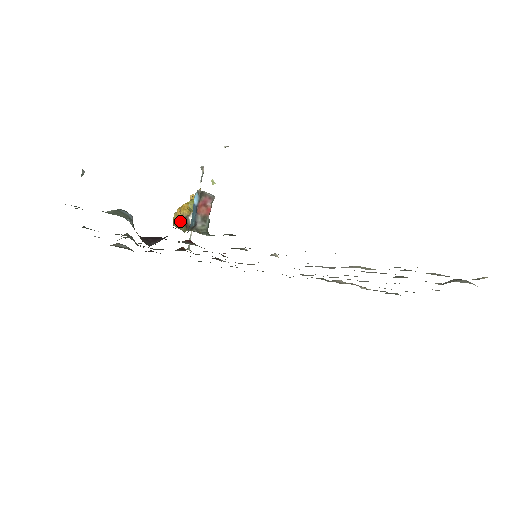
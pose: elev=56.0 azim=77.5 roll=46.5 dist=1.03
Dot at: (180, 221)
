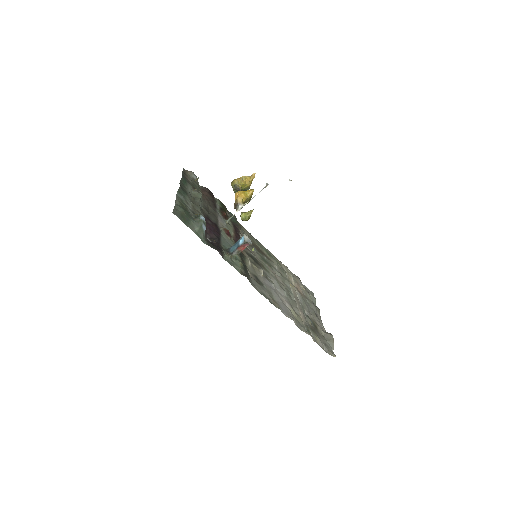
Dot at: (236, 188)
